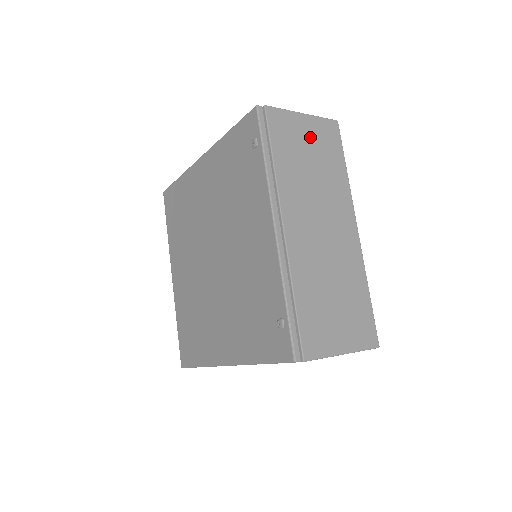
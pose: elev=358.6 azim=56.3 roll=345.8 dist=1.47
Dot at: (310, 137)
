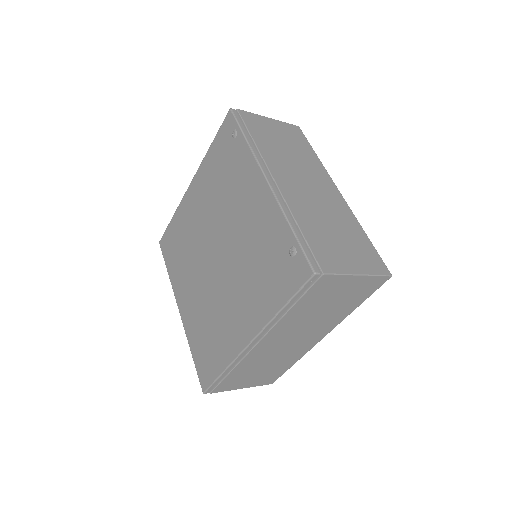
Dot at: (279, 131)
